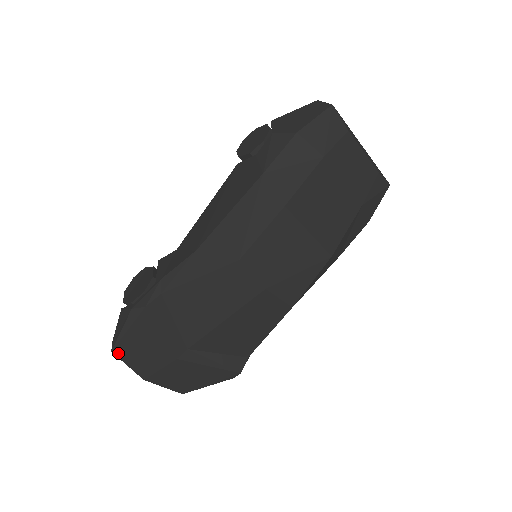
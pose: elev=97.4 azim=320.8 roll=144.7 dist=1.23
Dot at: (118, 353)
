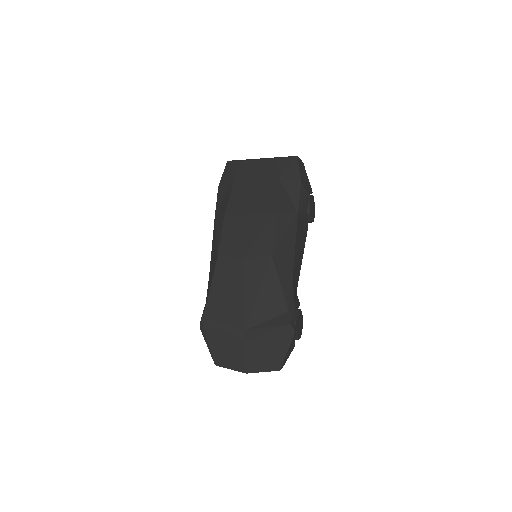
Dot at: (219, 364)
